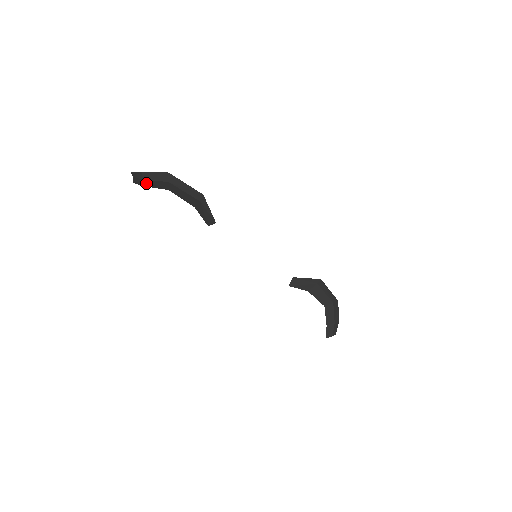
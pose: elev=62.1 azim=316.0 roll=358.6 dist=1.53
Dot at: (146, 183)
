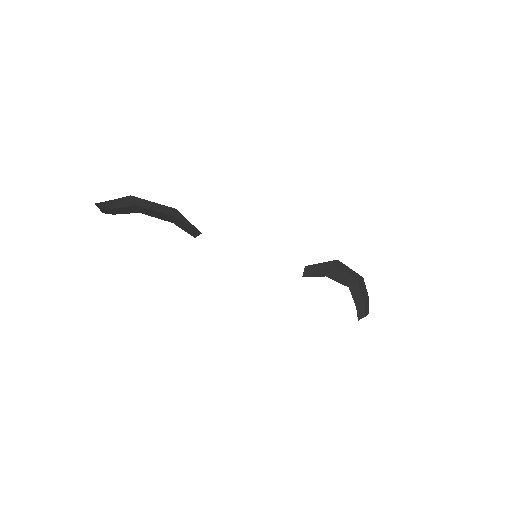
Dot at: (113, 211)
